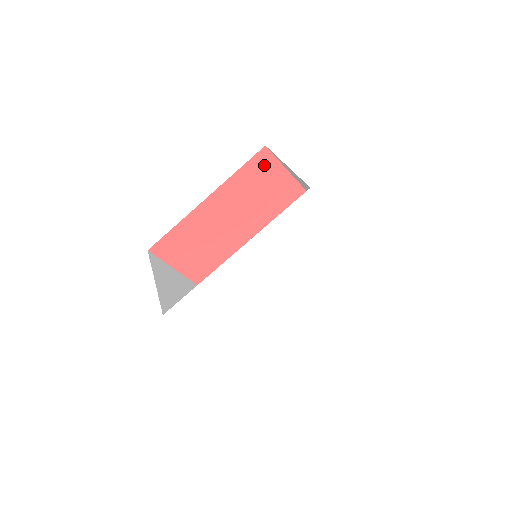
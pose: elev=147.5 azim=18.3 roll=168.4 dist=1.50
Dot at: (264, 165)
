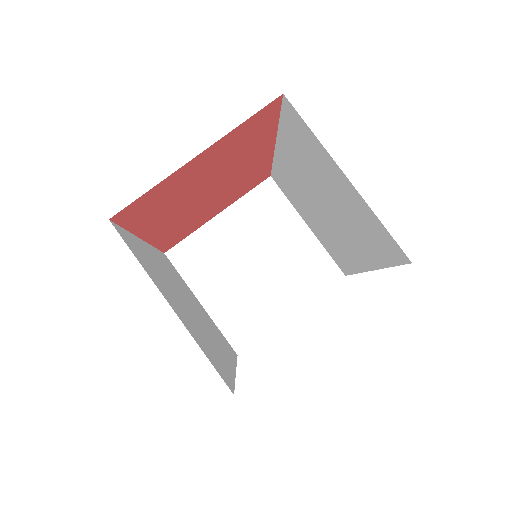
Dot at: (140, 207)
